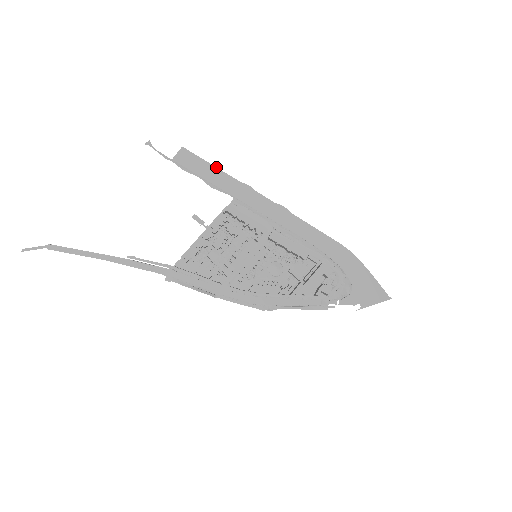
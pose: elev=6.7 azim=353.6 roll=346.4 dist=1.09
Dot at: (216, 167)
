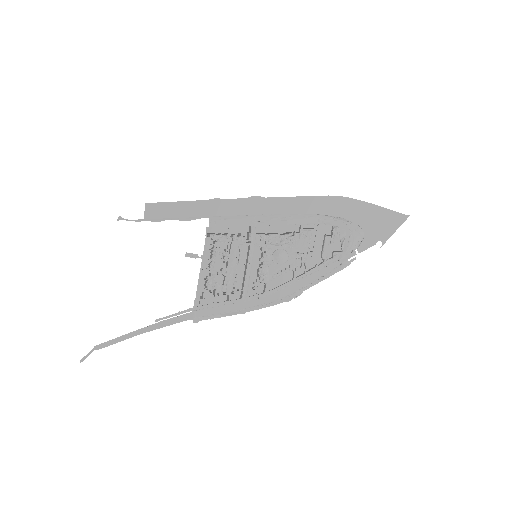
Dot at: (180, 201)
